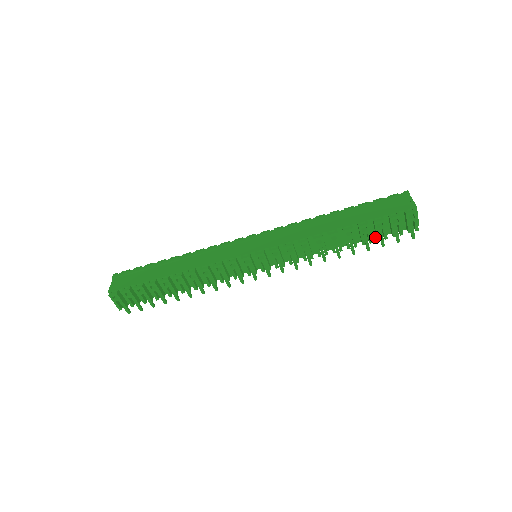
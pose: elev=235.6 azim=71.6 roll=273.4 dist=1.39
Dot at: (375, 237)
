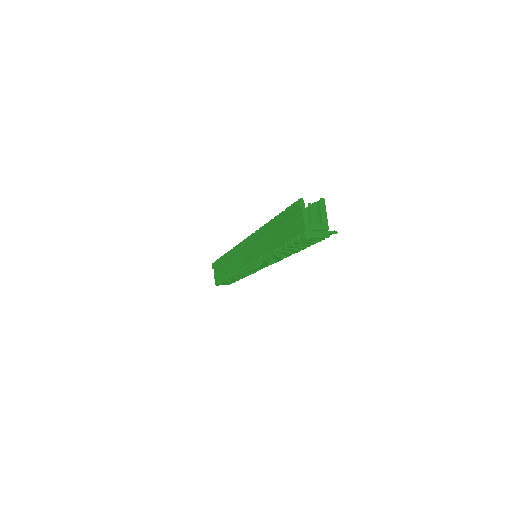
Dot at: occluded
